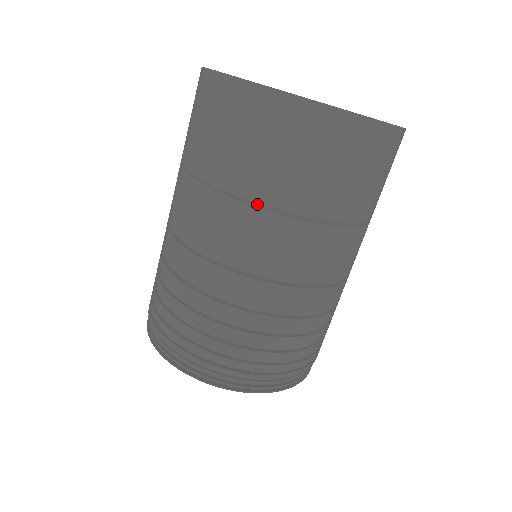
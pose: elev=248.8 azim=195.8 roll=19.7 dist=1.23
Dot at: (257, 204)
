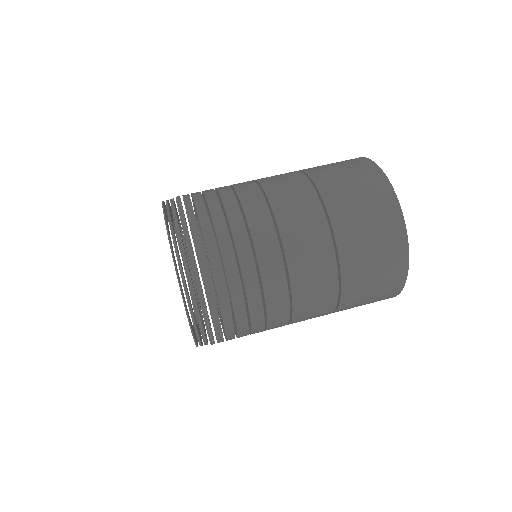
Dot at: occluded
